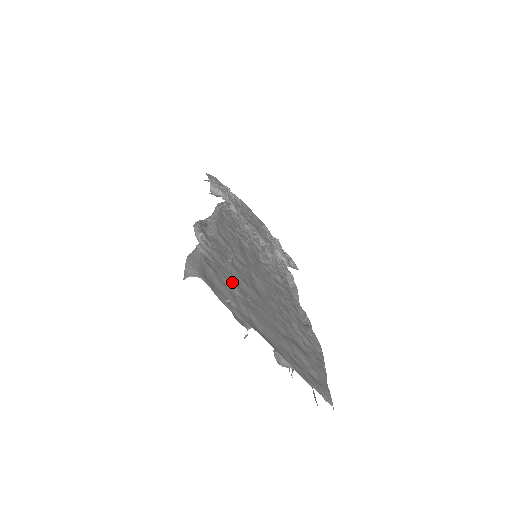
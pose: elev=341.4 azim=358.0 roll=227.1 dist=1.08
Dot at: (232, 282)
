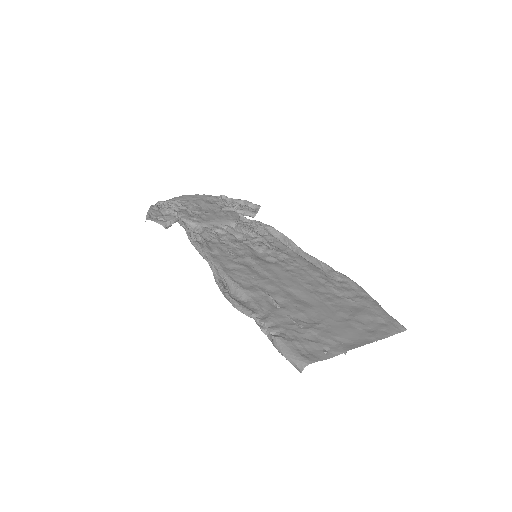
Dot at: (305, 329)
